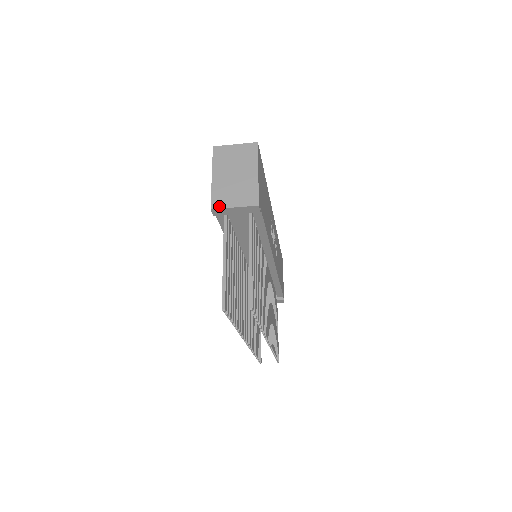
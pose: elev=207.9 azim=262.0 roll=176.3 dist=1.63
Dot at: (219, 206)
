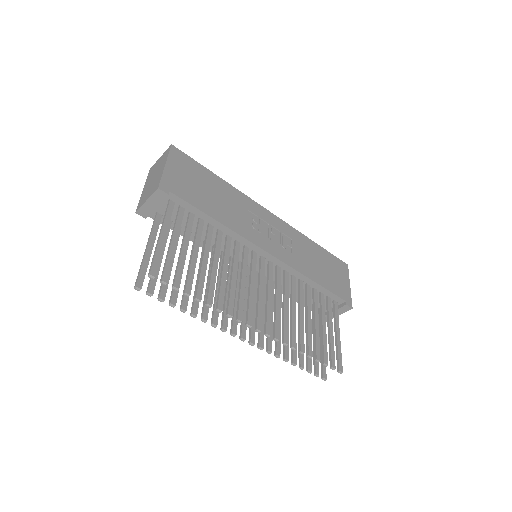
Dot at: (139, 207)
